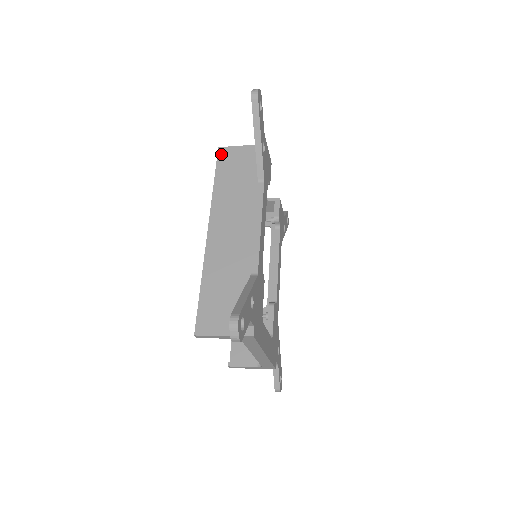
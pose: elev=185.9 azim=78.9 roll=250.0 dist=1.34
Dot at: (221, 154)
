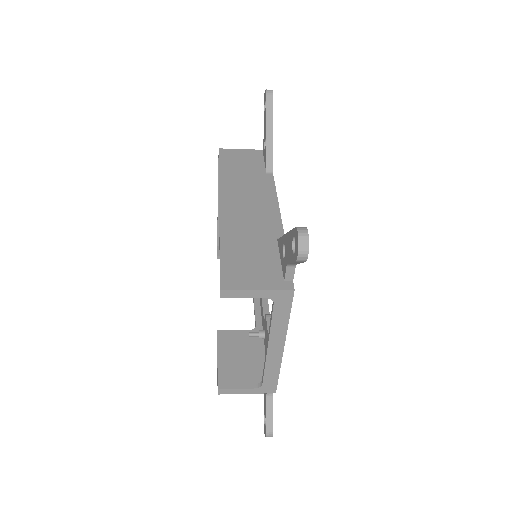
Dot at: (223, 153)
